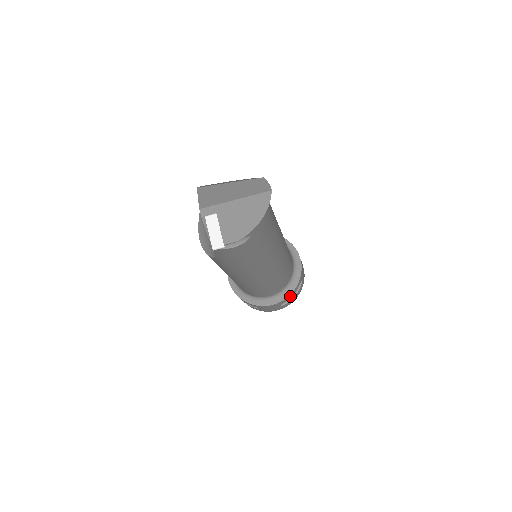
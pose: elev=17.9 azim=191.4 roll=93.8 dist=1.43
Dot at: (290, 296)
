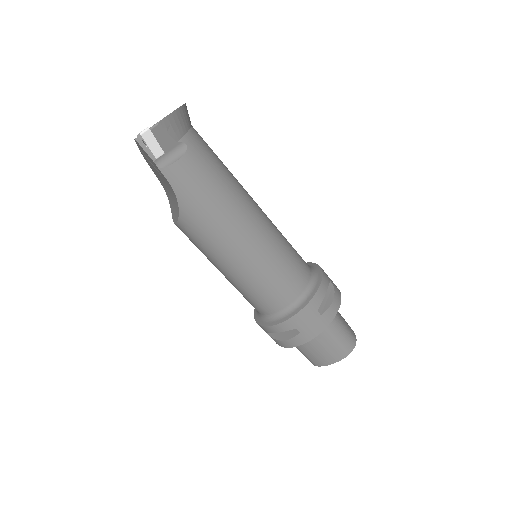
Dot at: (321, 294)
